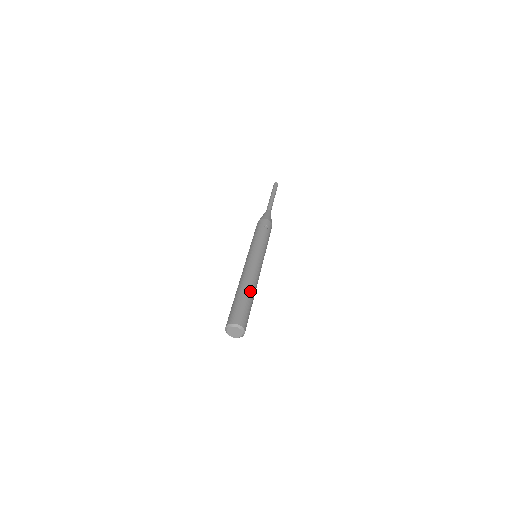
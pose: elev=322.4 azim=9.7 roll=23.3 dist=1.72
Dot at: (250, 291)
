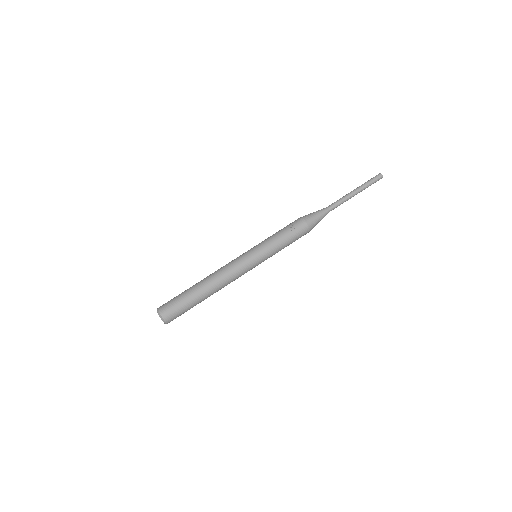
Dot at: (201, 288)
